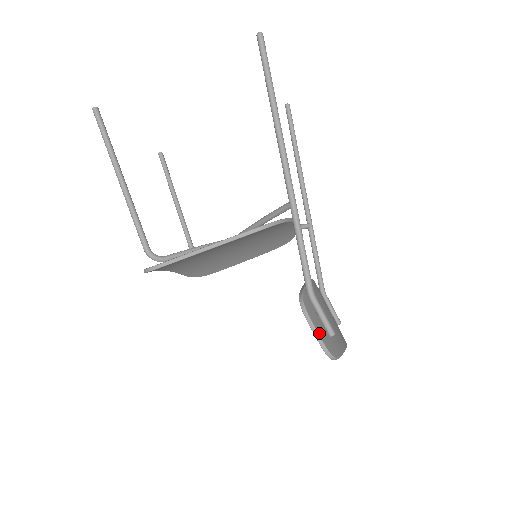
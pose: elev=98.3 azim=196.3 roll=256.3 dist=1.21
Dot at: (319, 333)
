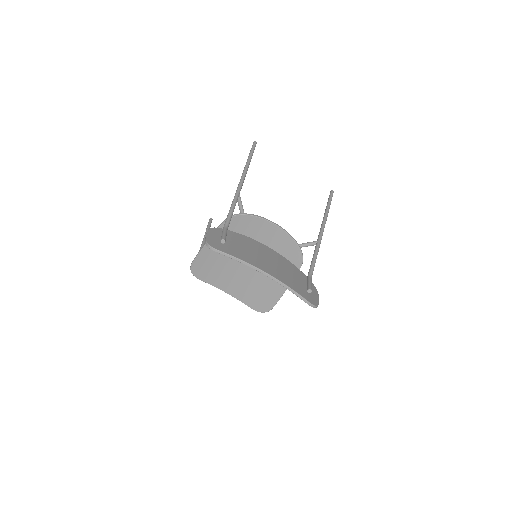
Dot at: (208, 236)
